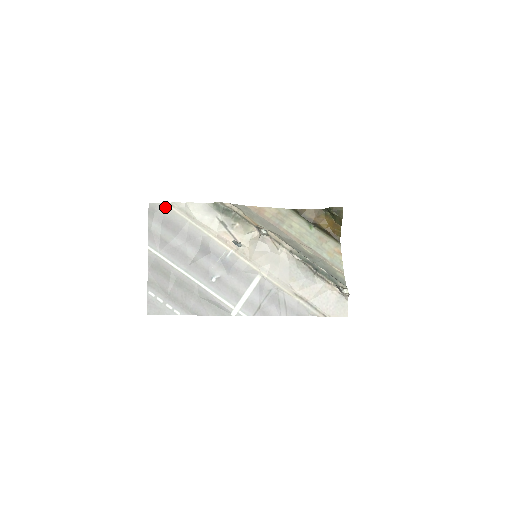
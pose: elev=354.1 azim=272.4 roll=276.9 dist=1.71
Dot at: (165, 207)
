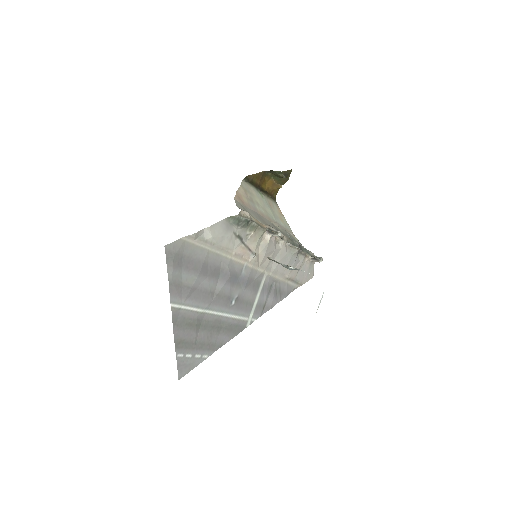
Dot at: (183, 243)
